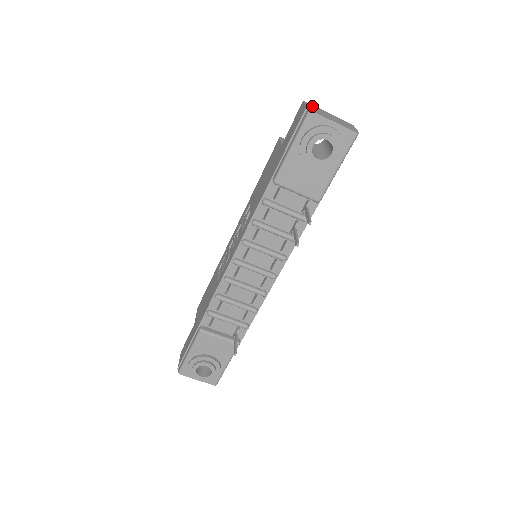
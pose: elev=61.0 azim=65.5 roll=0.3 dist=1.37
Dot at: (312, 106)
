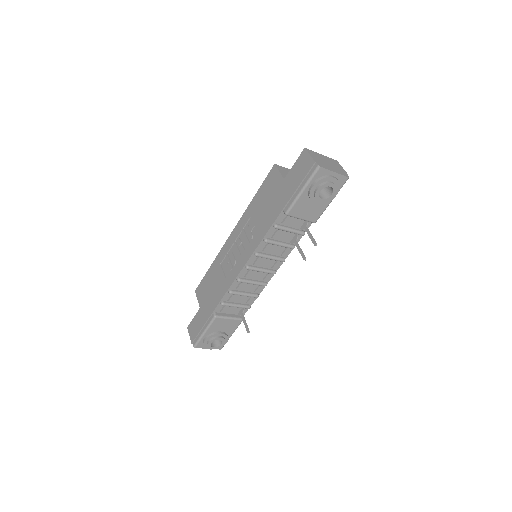
Dot at: (313, 154)
